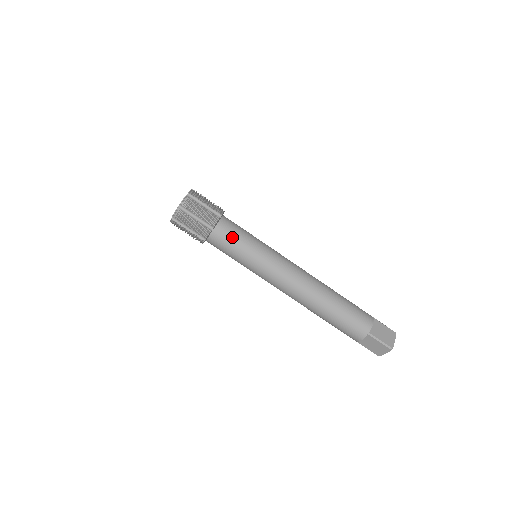
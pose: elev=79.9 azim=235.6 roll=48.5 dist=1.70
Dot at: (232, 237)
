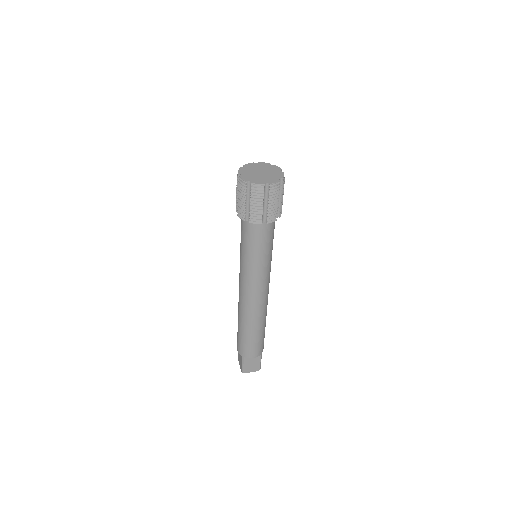
Dot at: (252, 239)
